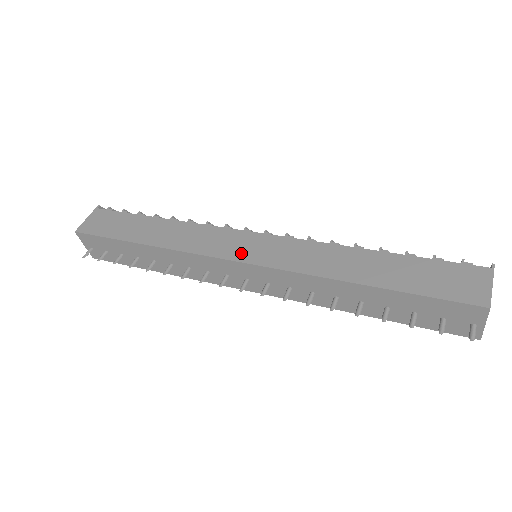
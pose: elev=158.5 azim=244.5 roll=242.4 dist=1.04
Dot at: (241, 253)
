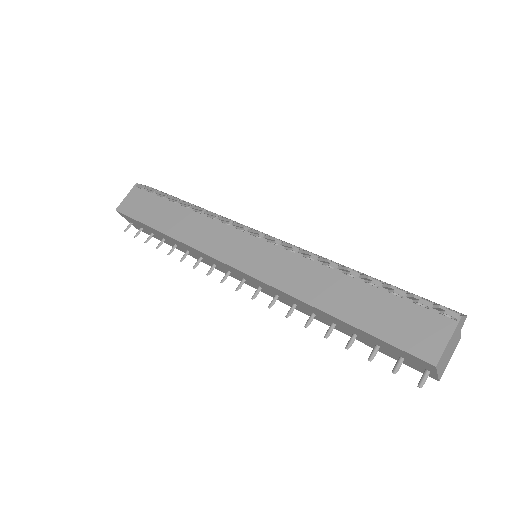
Dot at: (237, 258)
